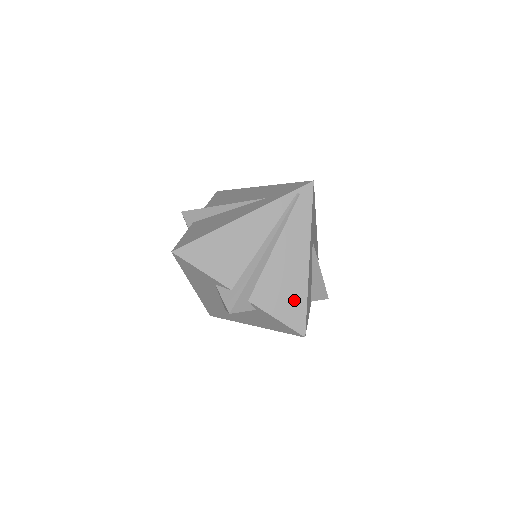
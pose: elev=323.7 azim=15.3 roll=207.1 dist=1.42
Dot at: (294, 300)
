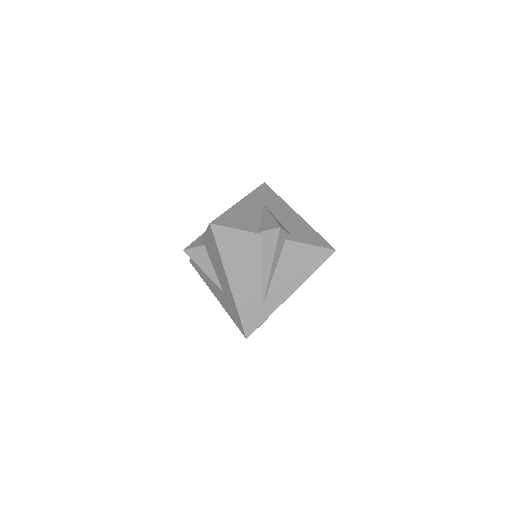
Dot at: occluded
